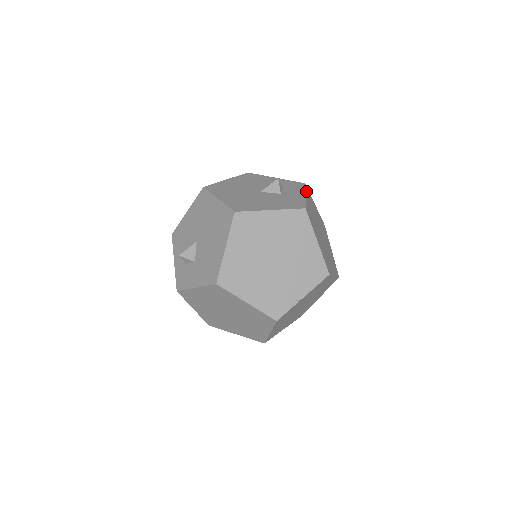
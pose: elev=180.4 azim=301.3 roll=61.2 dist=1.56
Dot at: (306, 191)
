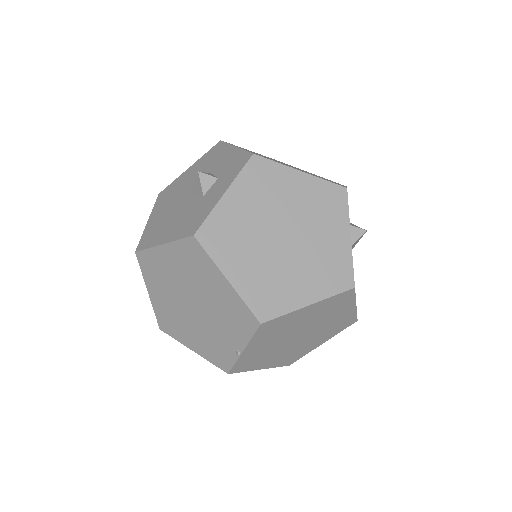
Dot at: (243, 175)
